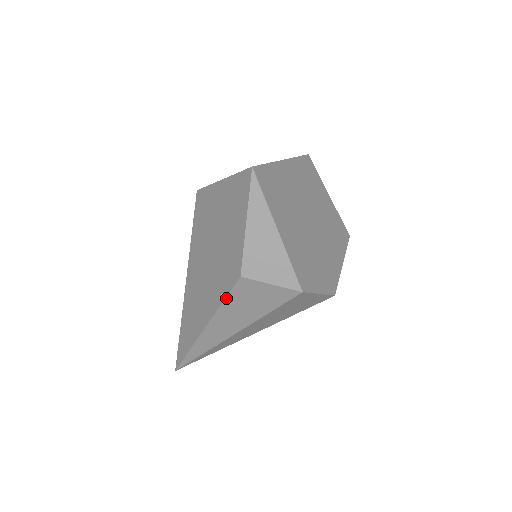
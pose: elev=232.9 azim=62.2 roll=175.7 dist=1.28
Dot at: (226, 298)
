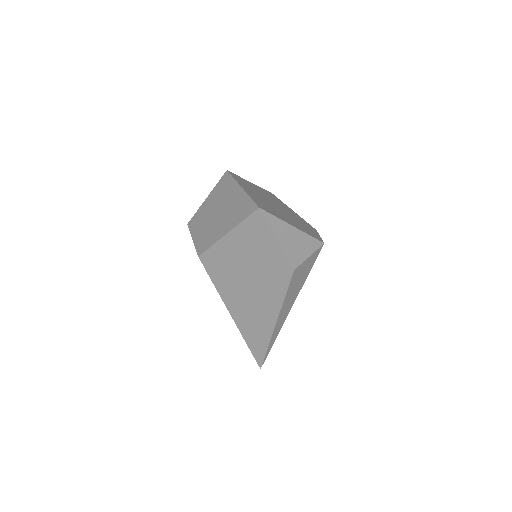
Dot at: (287, 291)
